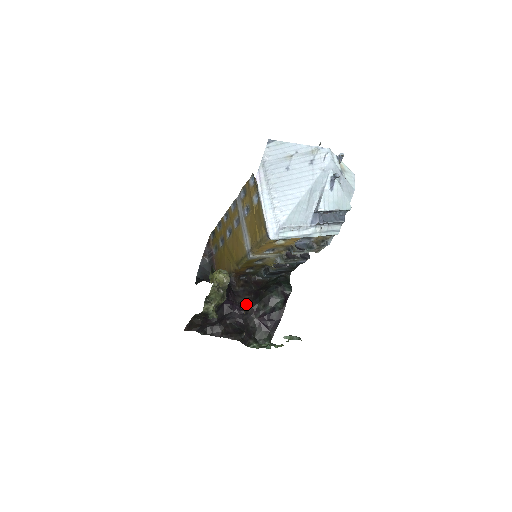
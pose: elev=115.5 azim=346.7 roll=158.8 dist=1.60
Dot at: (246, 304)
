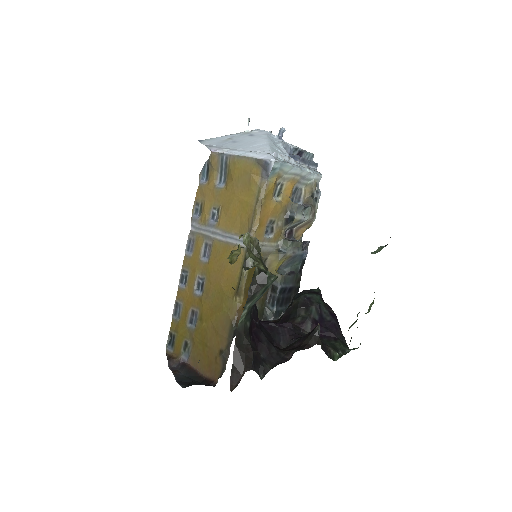
Dot at: occluded
